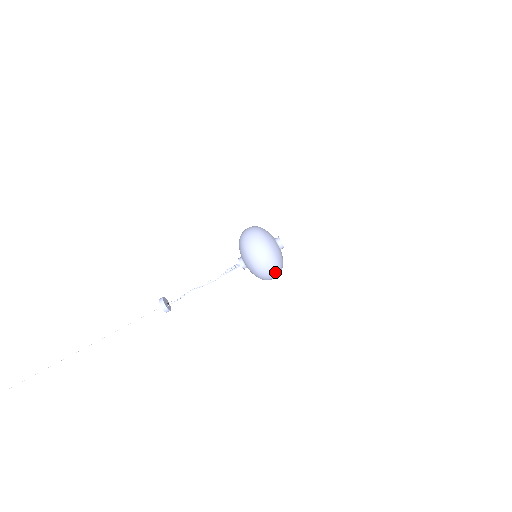
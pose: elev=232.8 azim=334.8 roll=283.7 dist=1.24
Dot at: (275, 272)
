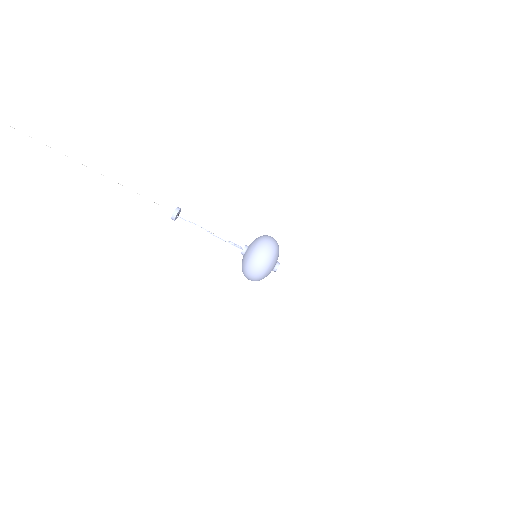
Dot at: (256, 276)
